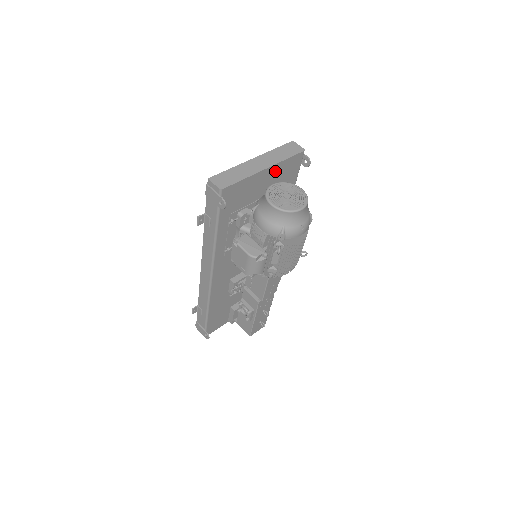
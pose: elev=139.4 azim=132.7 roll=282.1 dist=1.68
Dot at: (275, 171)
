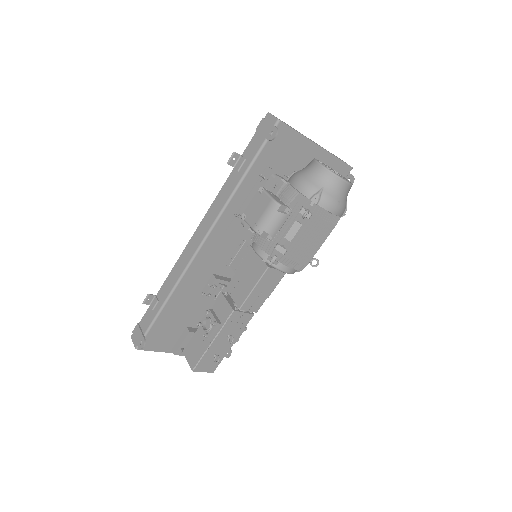
Dot at: (323, 161)
